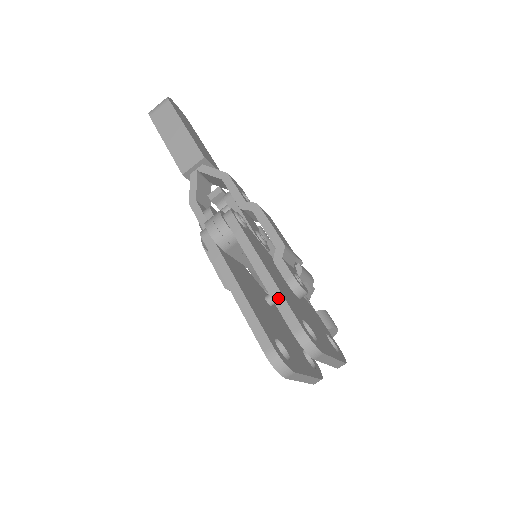
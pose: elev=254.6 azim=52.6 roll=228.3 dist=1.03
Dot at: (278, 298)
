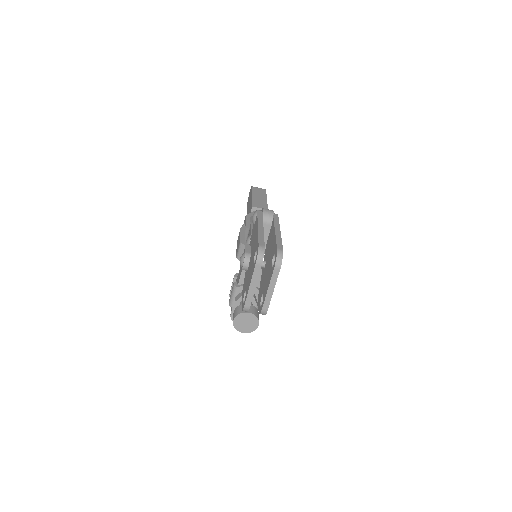
Dot at: (279, 239)
